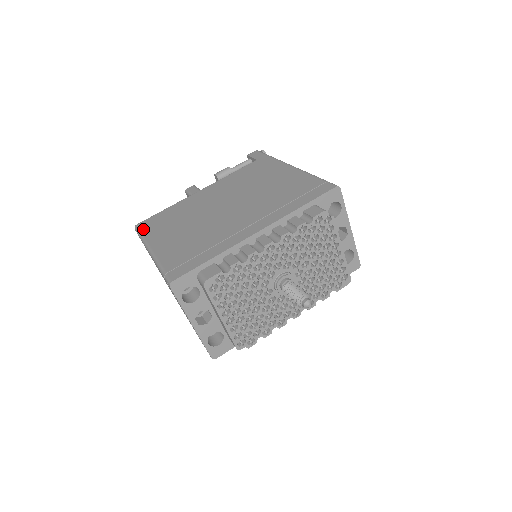
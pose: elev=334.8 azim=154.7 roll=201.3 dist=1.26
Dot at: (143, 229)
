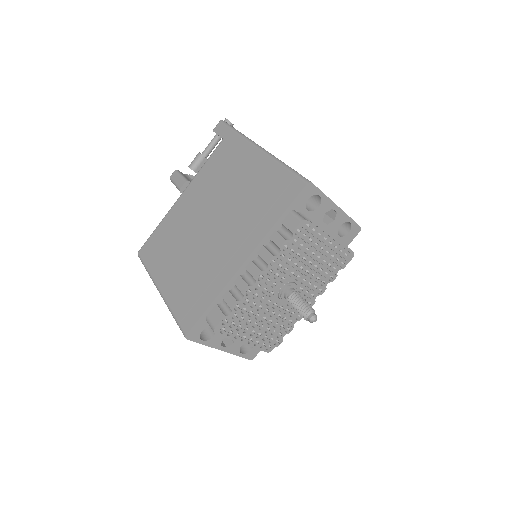
Dot at: (145, 259)
